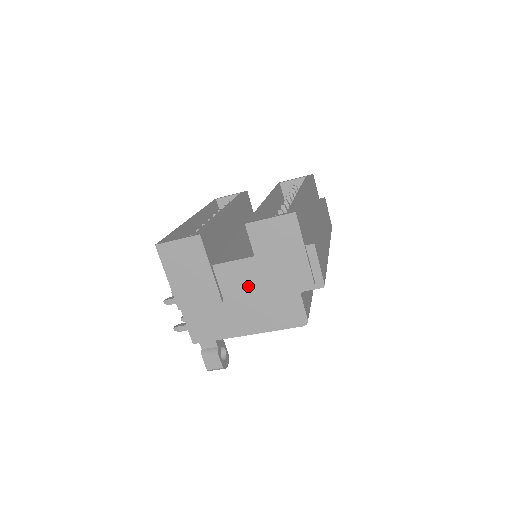
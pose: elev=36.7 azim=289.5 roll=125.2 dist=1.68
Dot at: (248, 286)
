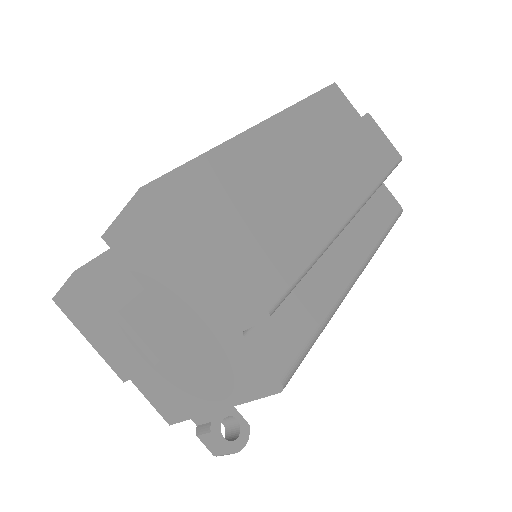
Dot at: (172, 335)
